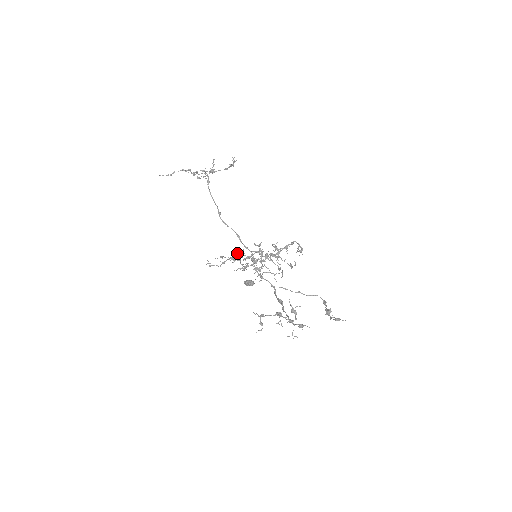
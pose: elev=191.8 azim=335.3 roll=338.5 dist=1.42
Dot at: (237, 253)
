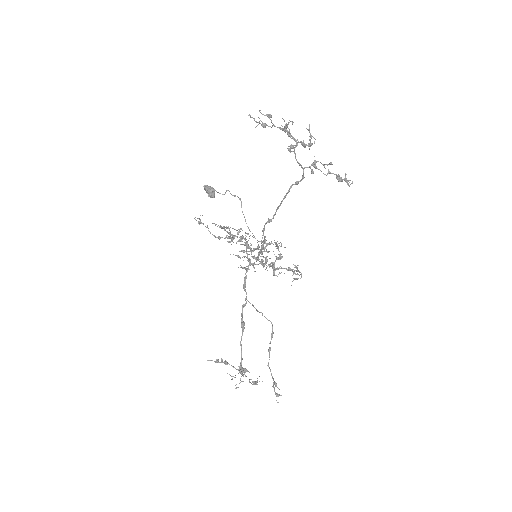
Dot at: occluded
